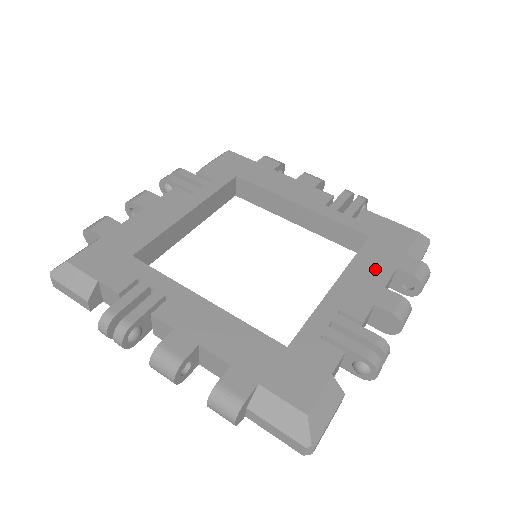
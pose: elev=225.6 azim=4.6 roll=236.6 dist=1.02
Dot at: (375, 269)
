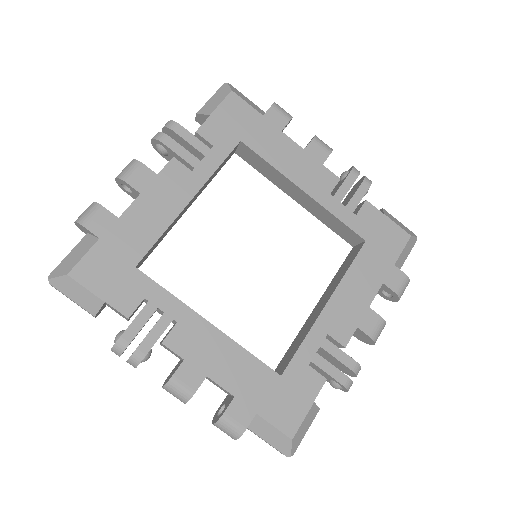
Dot at: (364, 285)
